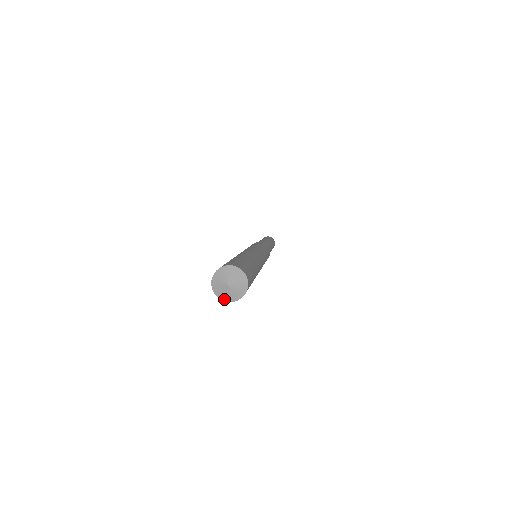
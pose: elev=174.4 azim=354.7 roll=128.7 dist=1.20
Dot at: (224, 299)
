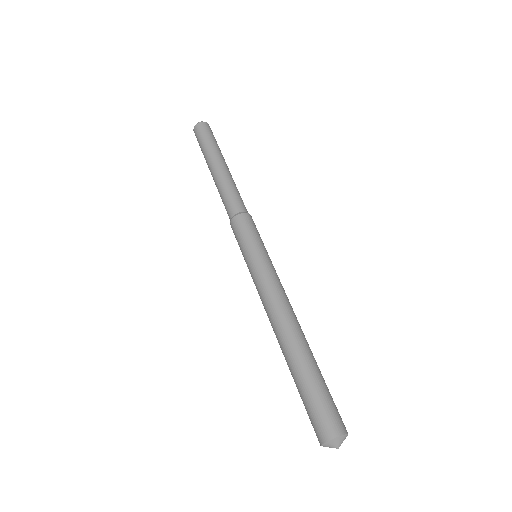
Dot at: (323, 446)
